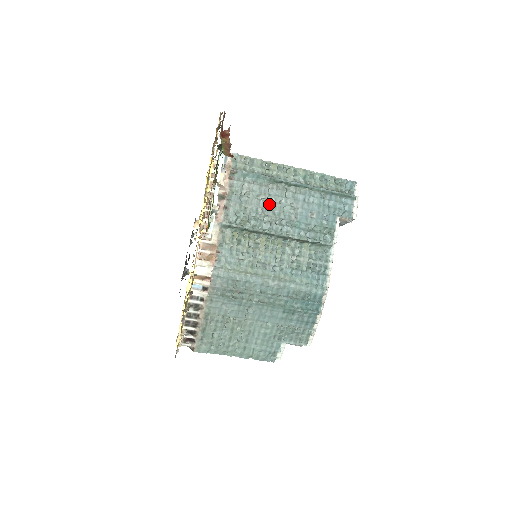
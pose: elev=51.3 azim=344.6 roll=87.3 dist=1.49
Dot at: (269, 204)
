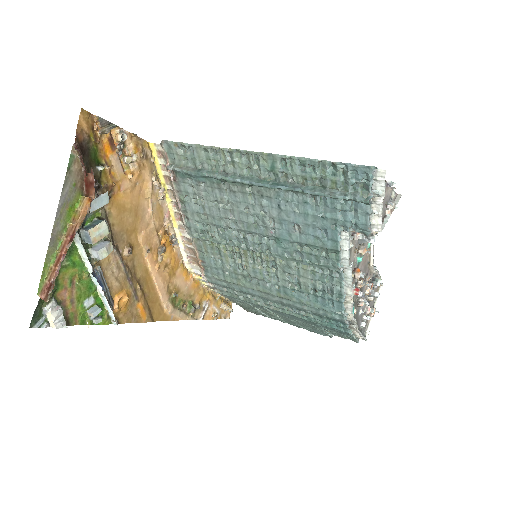
Dot at: (232, 212)
